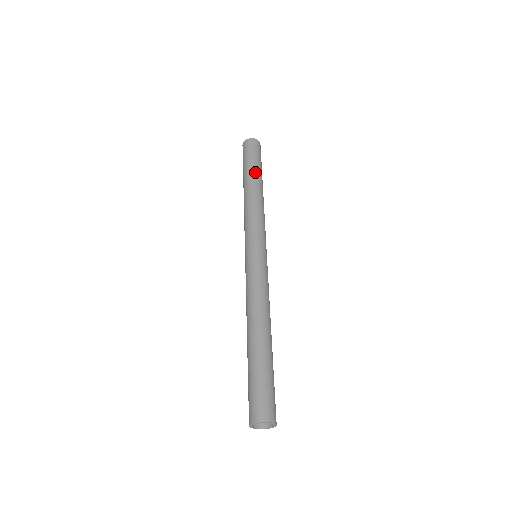
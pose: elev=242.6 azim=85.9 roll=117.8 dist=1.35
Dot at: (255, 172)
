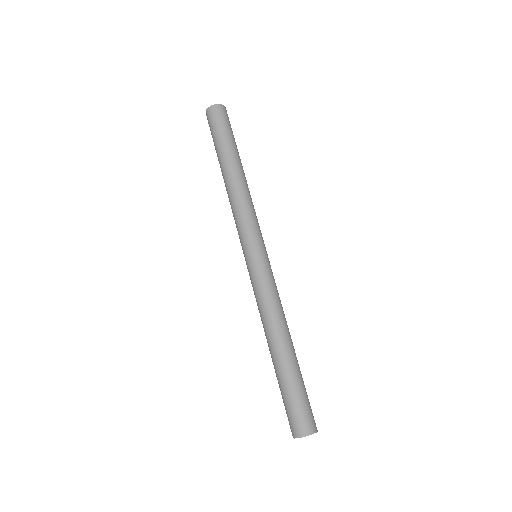
Dot at: (227, 153)
